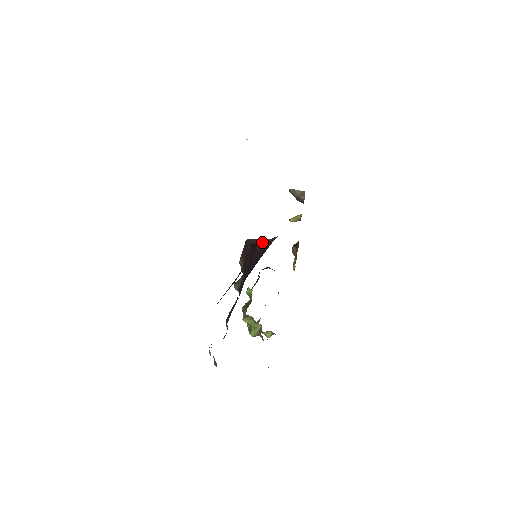
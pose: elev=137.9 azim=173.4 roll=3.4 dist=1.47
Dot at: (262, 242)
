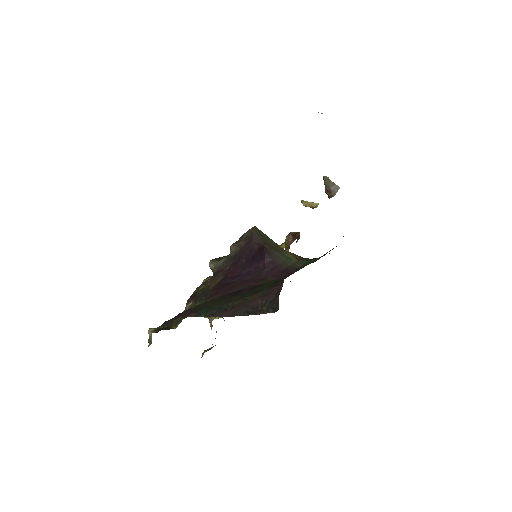
Dot at: (275, 254)
